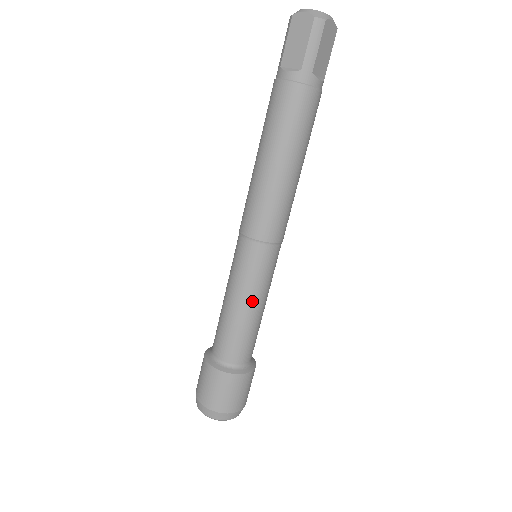
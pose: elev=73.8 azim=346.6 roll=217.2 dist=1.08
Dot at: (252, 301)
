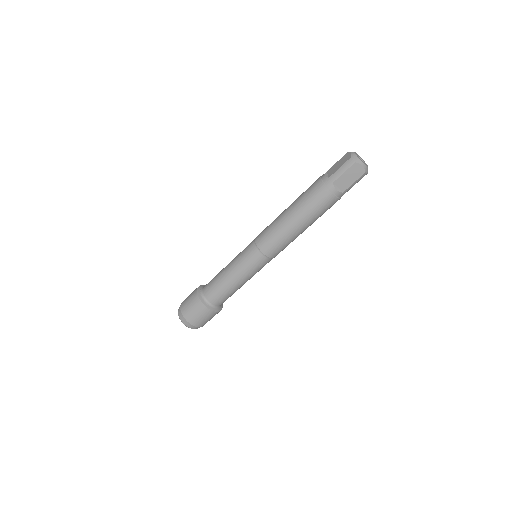
Dot at: (234, 272)
